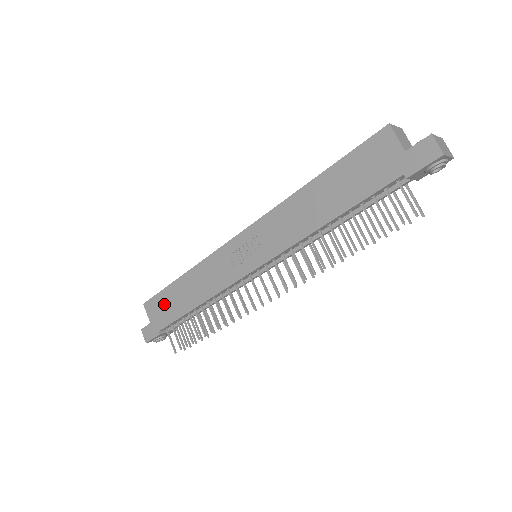
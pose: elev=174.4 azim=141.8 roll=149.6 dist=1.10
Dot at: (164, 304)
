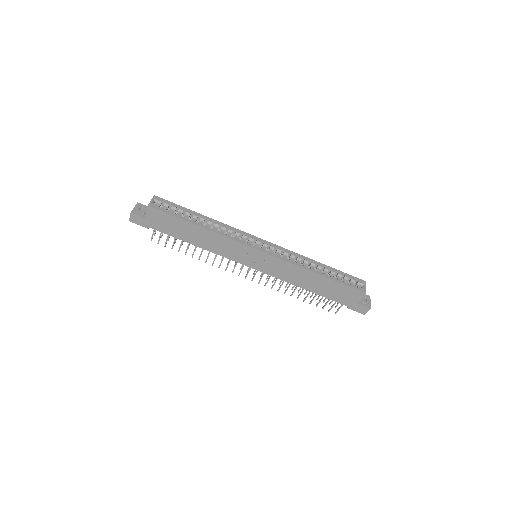
Dot at: (169, 223)
